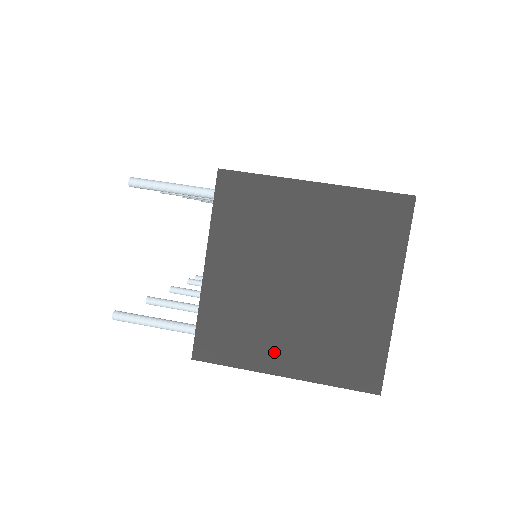
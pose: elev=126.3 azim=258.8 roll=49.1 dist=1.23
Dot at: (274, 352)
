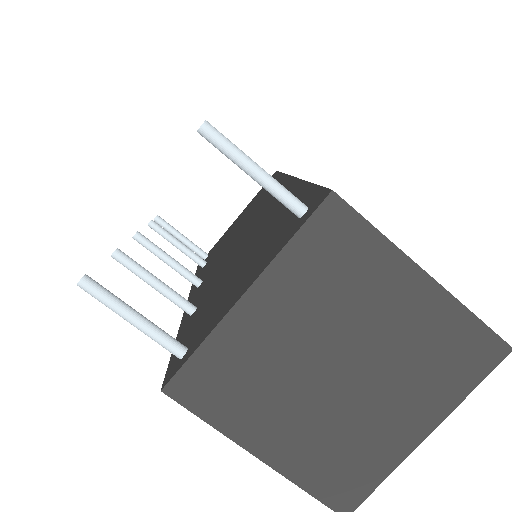
Dot at: (264, 429)
